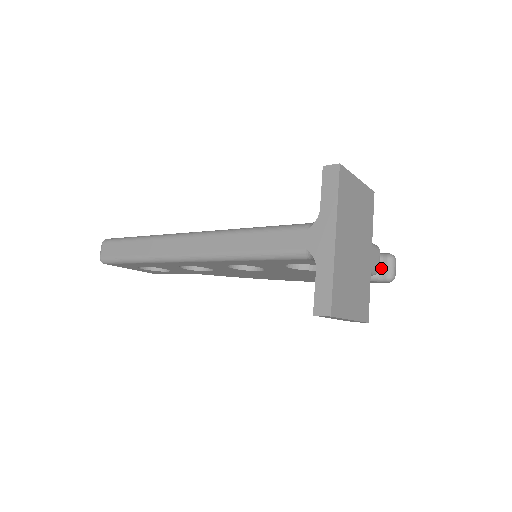
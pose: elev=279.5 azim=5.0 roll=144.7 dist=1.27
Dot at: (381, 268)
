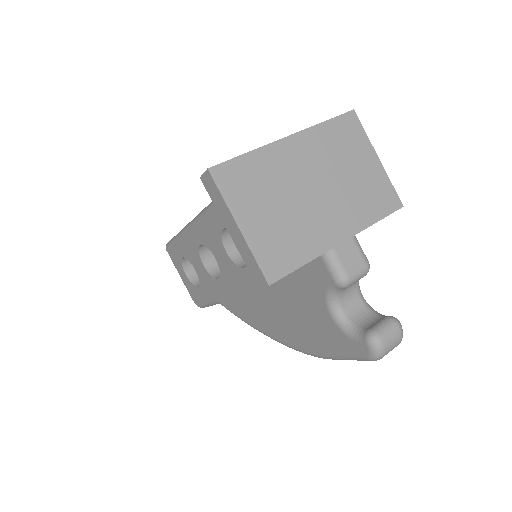
Dot at: (370, 323)
